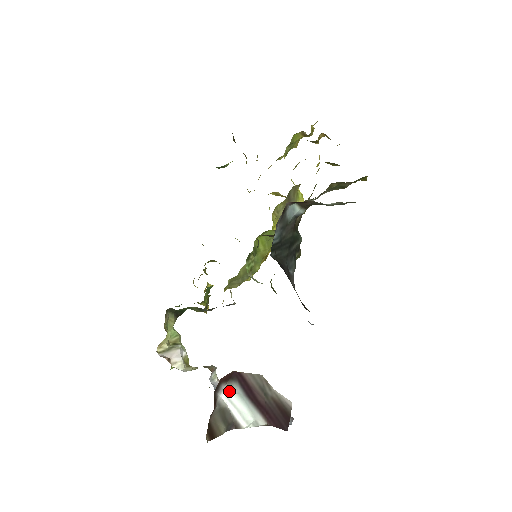
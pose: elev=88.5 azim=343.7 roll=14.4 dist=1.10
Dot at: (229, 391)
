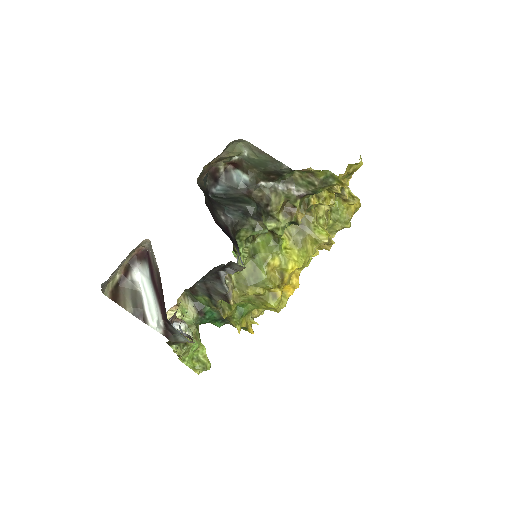
Dot at: (143, 273)
